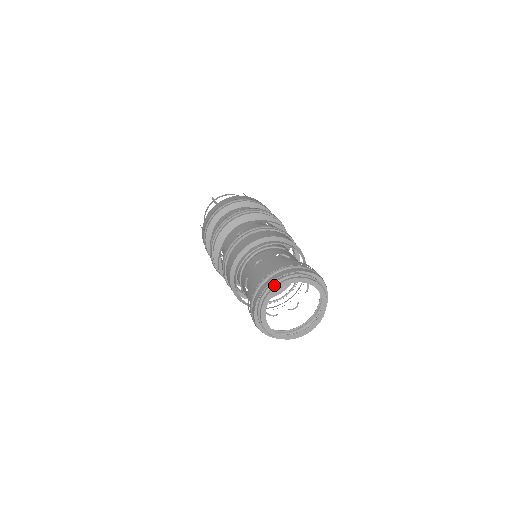
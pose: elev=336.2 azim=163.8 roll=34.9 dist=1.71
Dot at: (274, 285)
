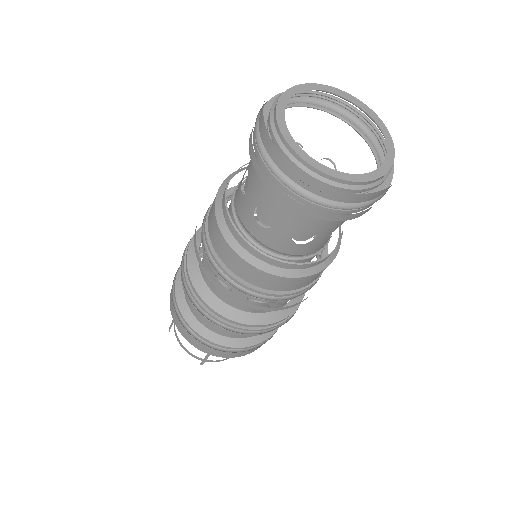
Dot at: (286, 91)
